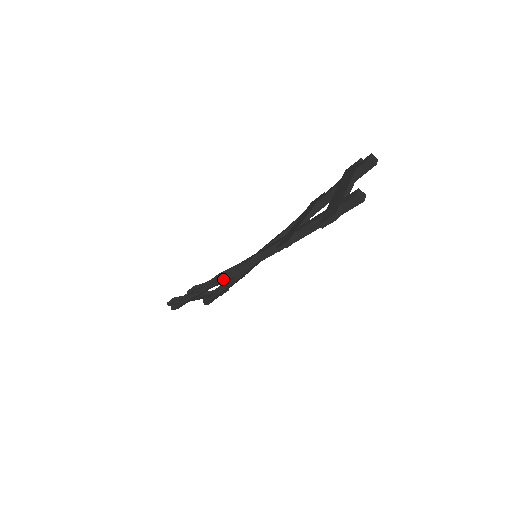
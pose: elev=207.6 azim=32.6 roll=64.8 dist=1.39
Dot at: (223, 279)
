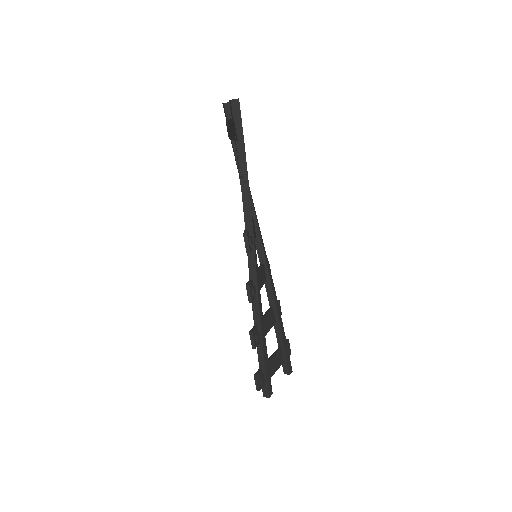
Dot at: (256, 294)
